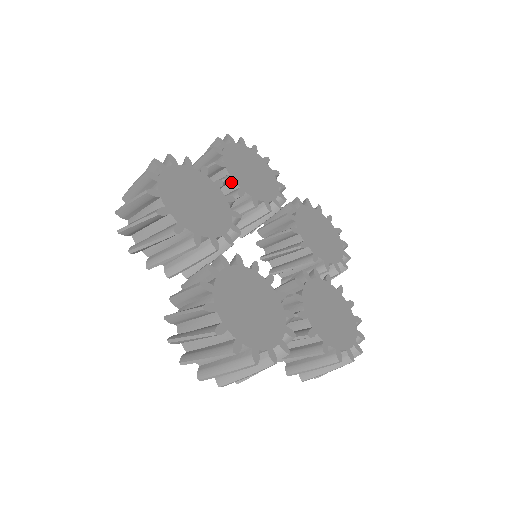
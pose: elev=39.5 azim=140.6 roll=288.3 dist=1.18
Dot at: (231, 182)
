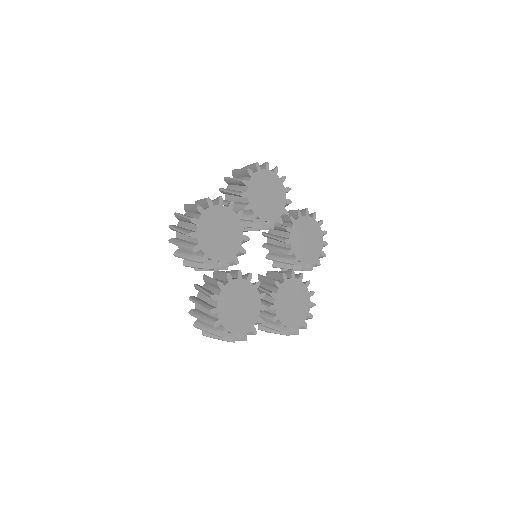
Dot at: (249, 208)
